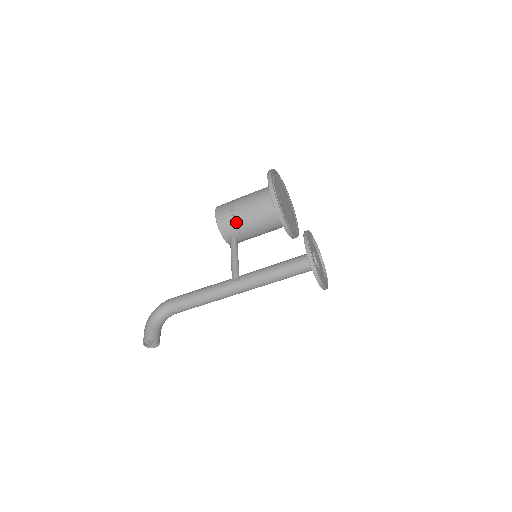
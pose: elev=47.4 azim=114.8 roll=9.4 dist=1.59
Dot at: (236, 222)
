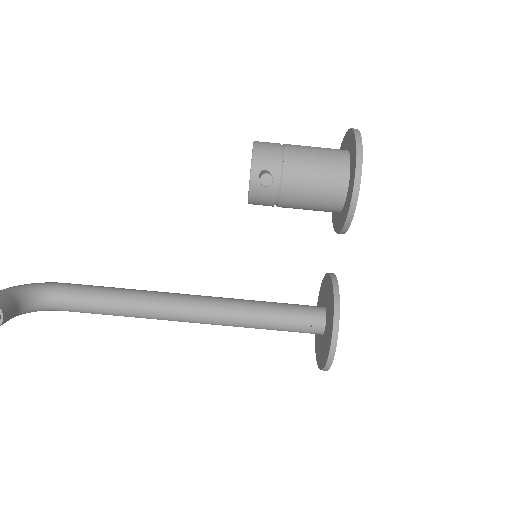
Dot at: (282, 155)
